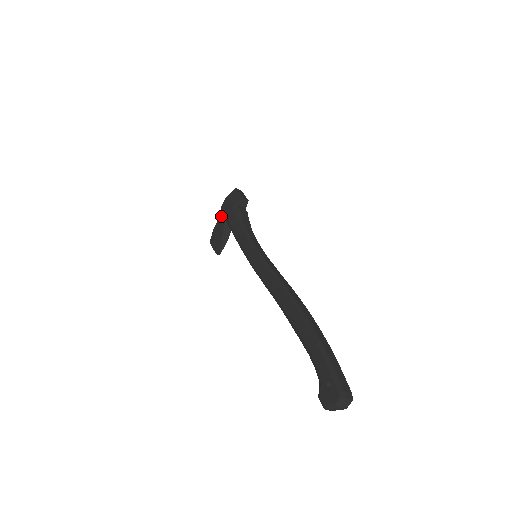
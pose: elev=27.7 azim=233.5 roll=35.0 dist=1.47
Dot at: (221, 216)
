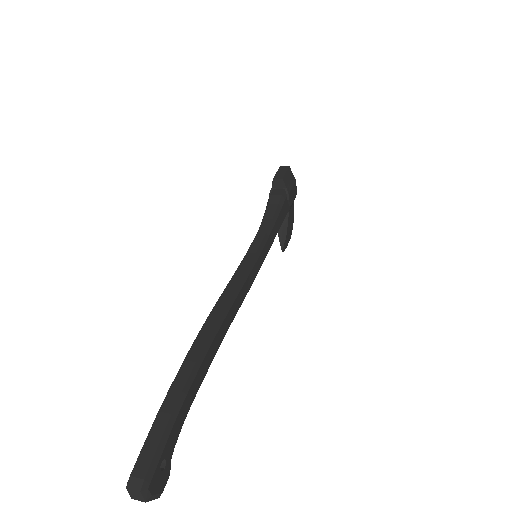
Dot at: occluded
